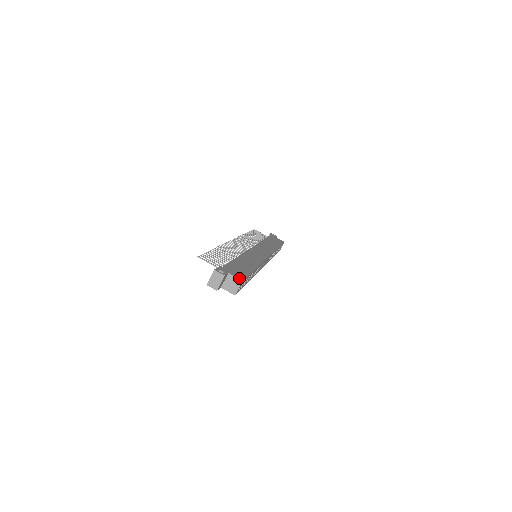
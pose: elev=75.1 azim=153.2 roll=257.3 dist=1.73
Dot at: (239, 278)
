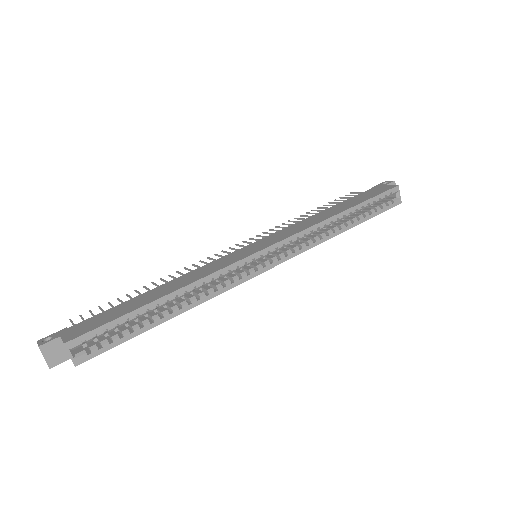
Dot at: (65, 340)
